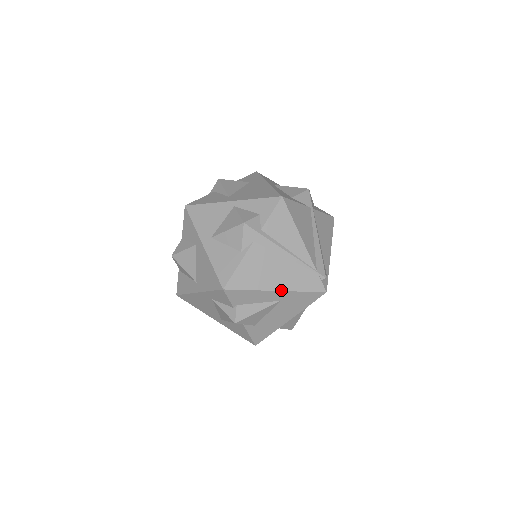
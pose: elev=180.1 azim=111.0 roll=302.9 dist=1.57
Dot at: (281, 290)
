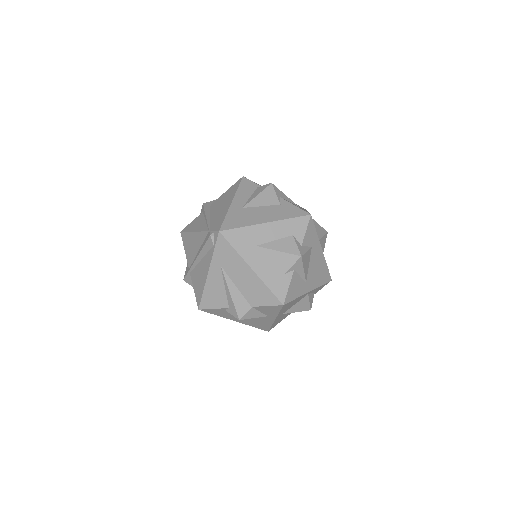
Dot at: occluded
